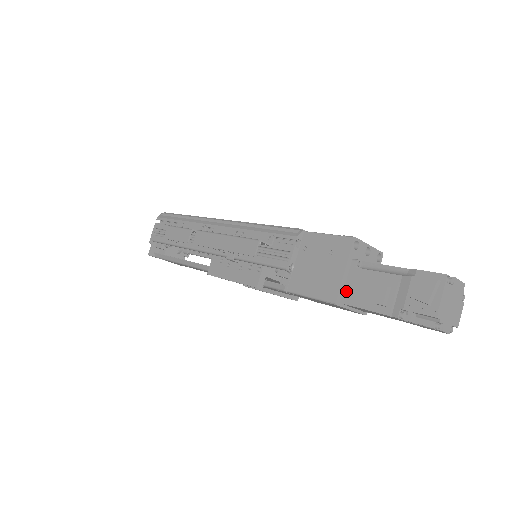
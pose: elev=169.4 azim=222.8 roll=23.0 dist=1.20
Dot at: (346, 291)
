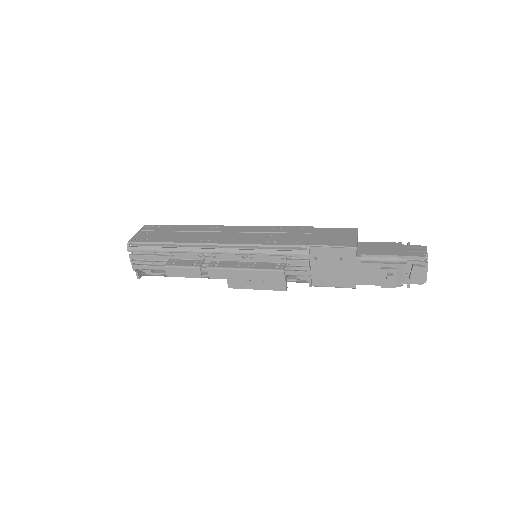
Dot at: (359, 278)
